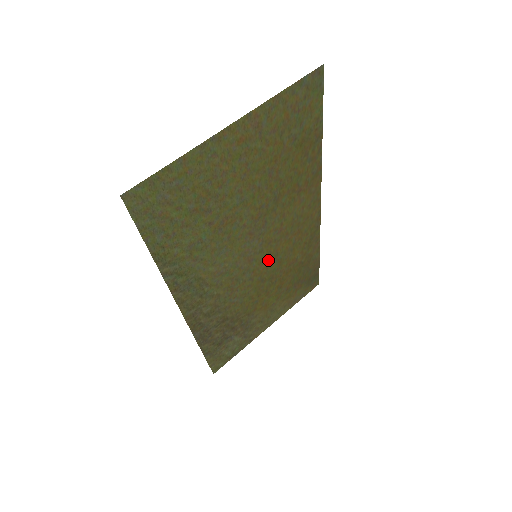
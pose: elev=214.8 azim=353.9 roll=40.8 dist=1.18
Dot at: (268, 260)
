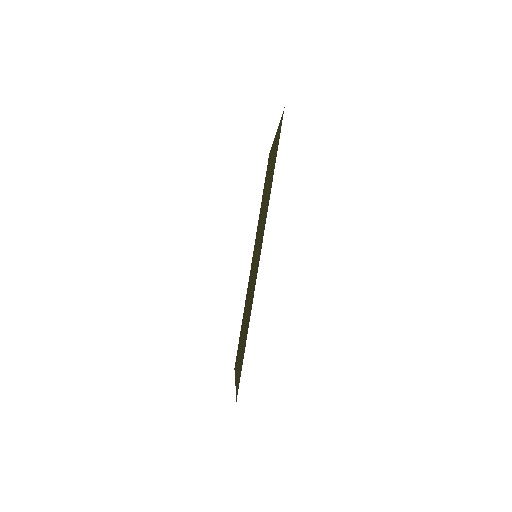
Dot at: (252, 273)
